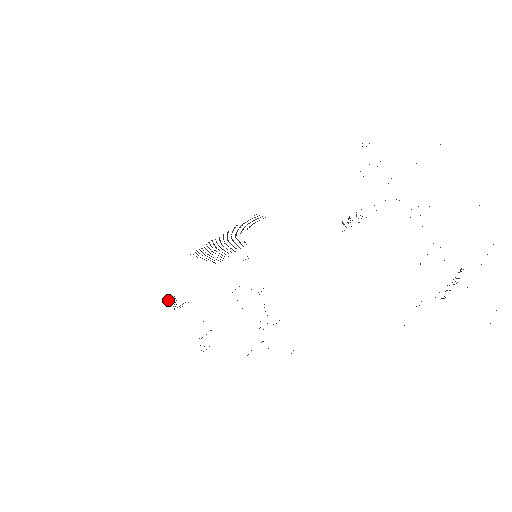
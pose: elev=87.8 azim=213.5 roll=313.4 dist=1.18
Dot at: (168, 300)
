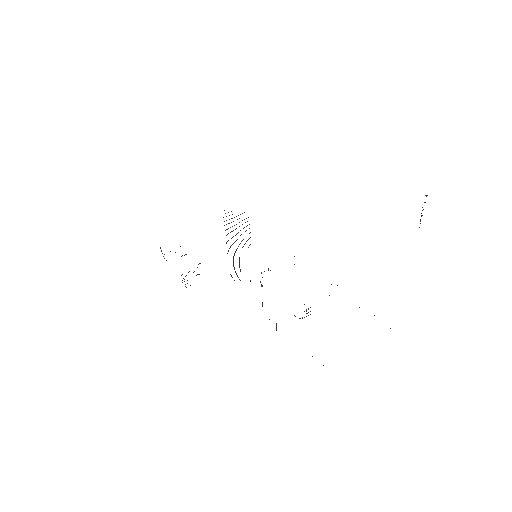
Dot at: (160, 248)
